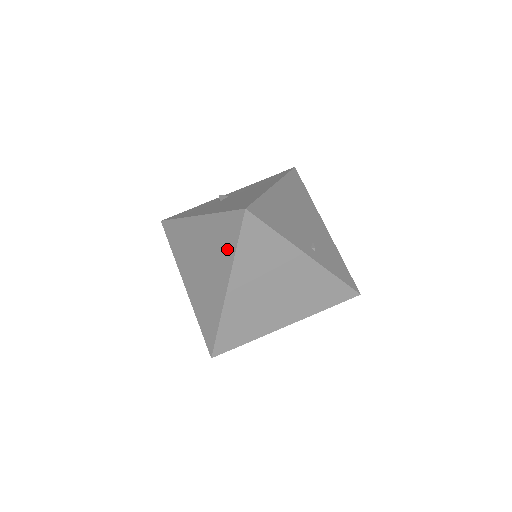
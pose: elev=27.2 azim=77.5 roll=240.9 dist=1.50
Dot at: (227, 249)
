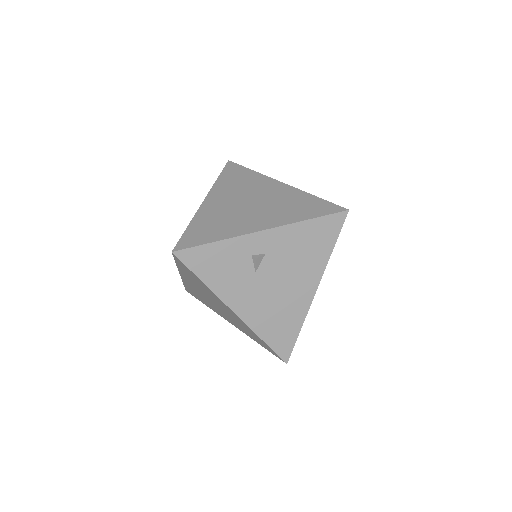
Dot at: (251, 336)
